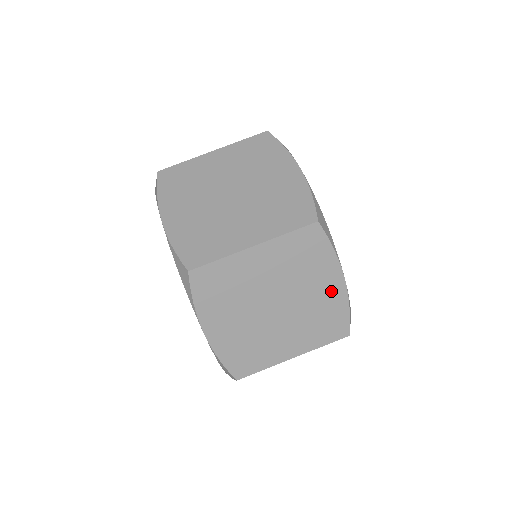
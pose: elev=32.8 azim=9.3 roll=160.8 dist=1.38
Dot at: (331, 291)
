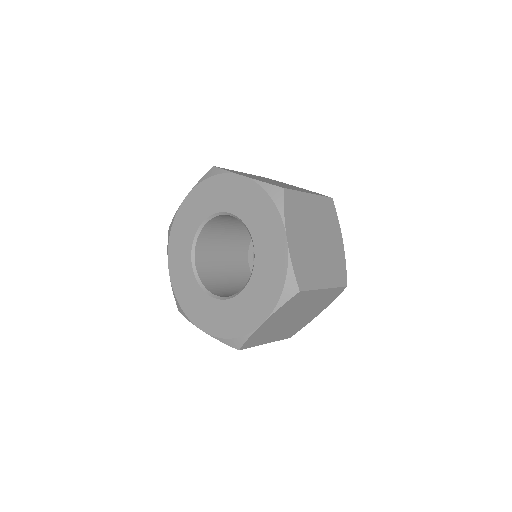
Dot at: (338, 247)
